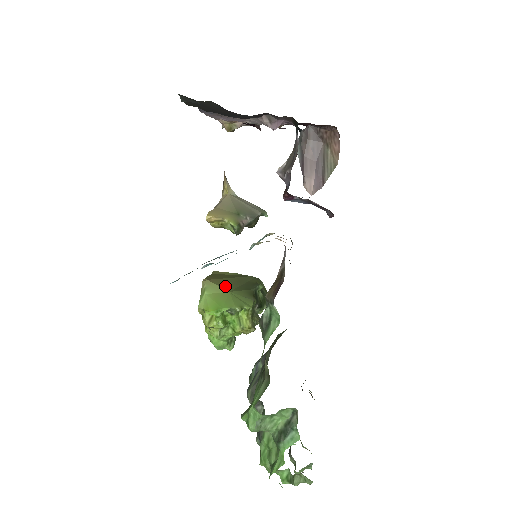
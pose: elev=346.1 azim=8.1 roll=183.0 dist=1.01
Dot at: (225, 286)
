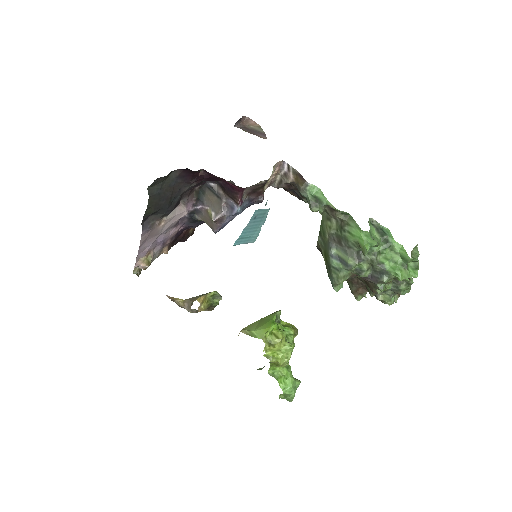
Dot at: occluded
